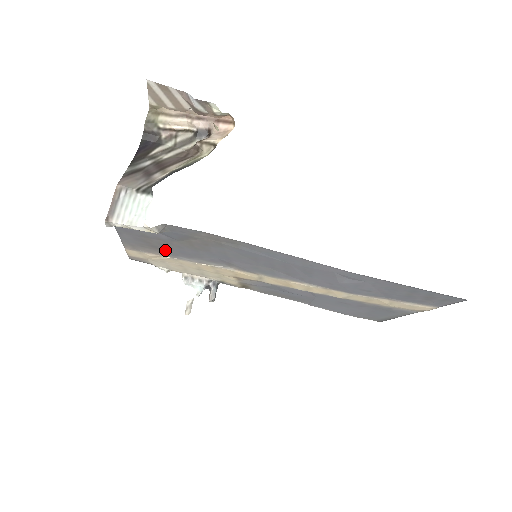
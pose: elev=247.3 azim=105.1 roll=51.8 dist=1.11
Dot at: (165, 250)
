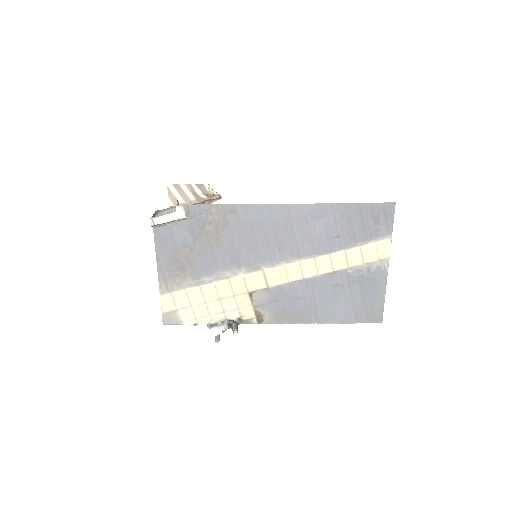
Dot at: (191, 270)
